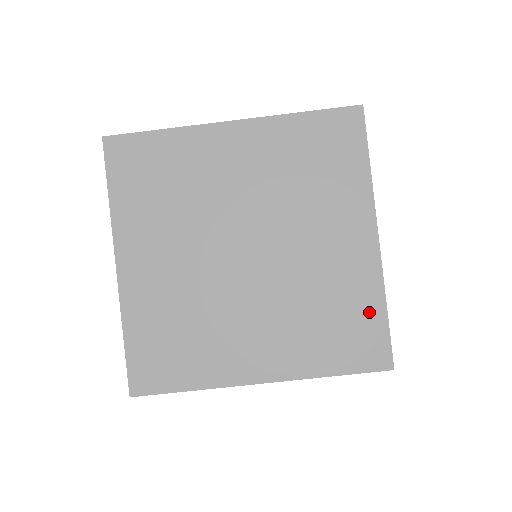
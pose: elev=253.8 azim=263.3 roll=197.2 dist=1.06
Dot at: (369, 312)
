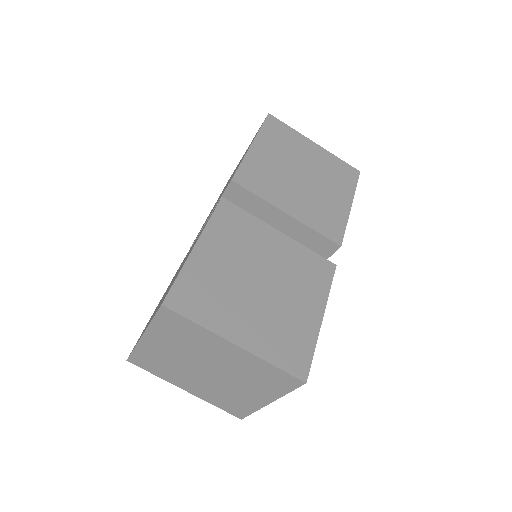
Dot at: (246, 409)
